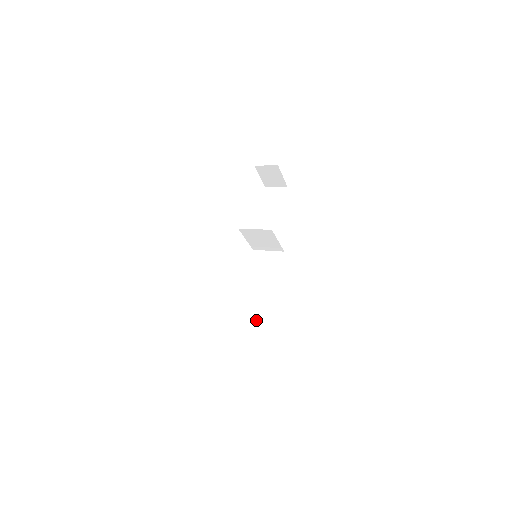
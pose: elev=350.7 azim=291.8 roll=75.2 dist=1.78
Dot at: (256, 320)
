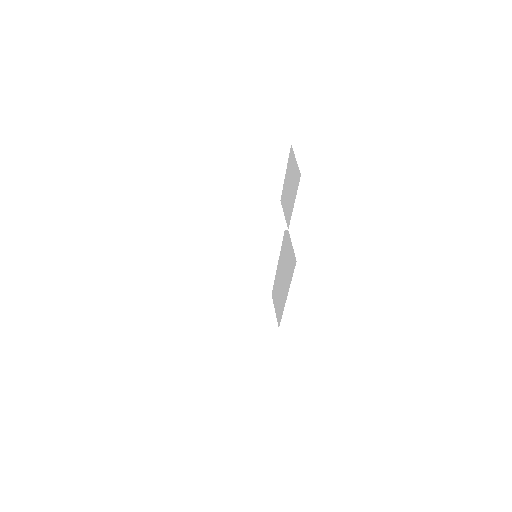
Dot at: (279, 297)
